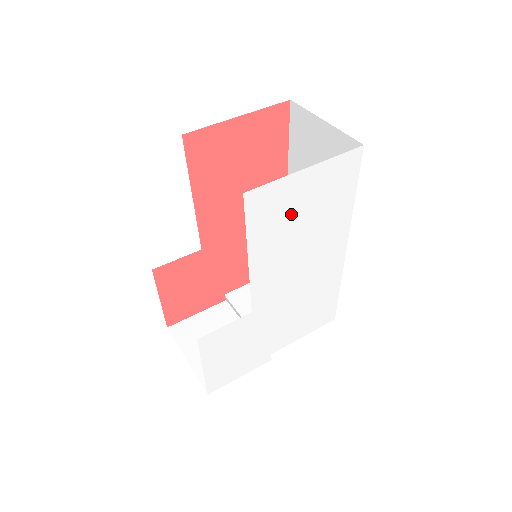
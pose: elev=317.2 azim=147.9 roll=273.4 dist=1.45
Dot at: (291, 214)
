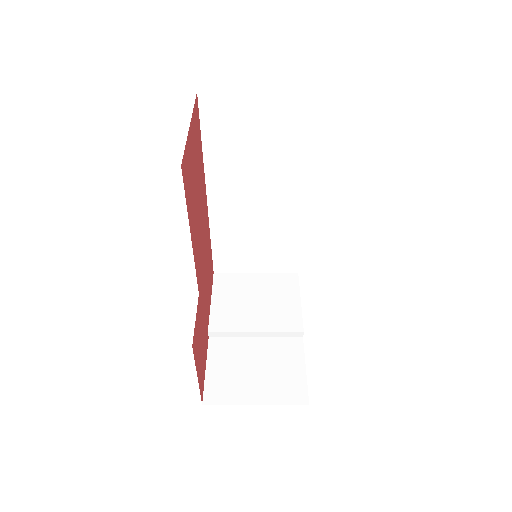
Dot at: occluded
